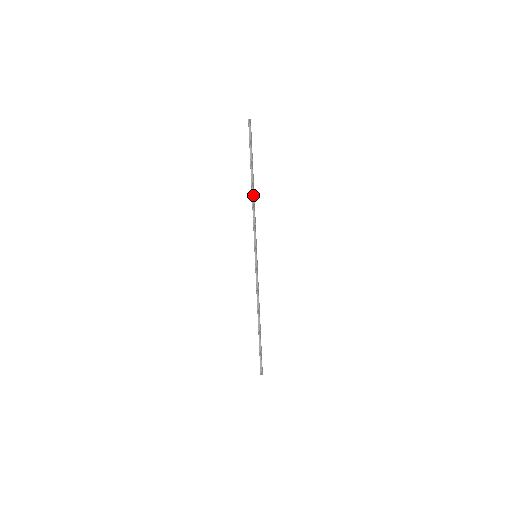
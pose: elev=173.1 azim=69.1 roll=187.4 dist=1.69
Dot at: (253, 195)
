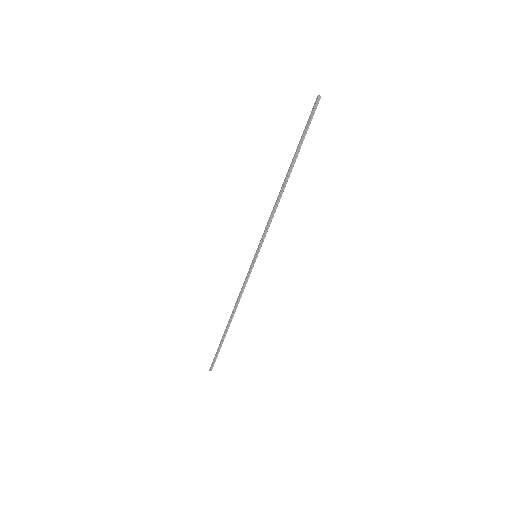
Dot at: occluded
